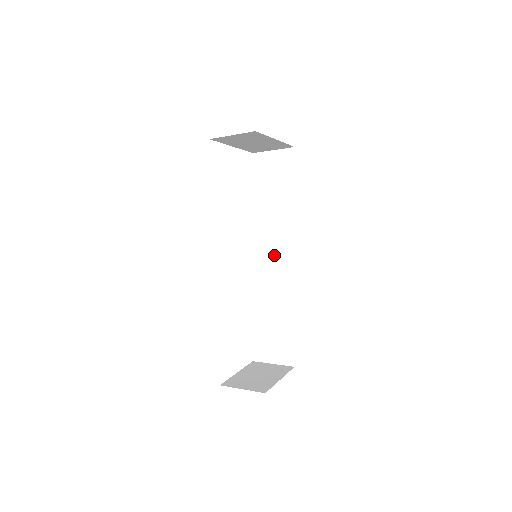
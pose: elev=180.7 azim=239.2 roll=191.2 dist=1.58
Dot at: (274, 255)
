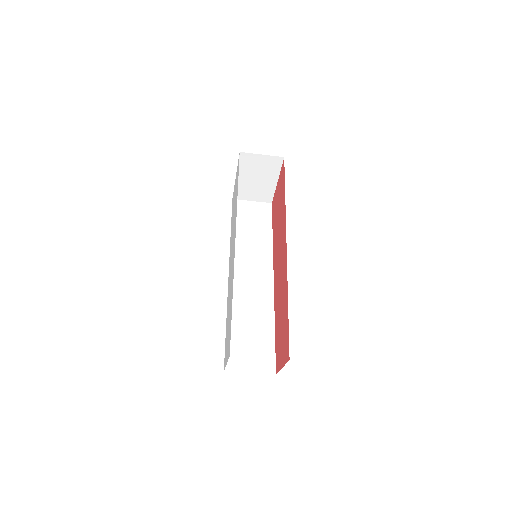
Dot at: (252, 274)
